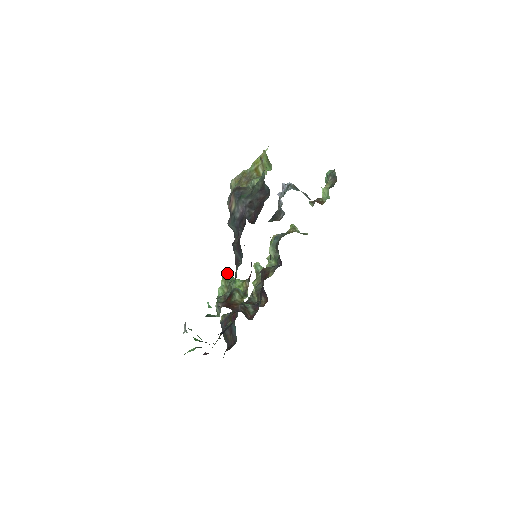
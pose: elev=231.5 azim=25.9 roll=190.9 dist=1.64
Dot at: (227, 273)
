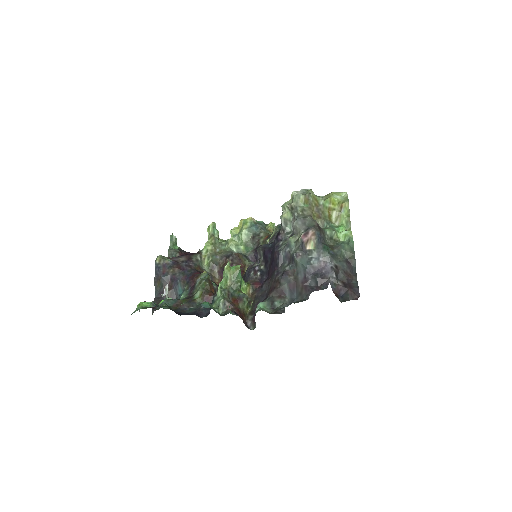
Dot at: (239, 269)
